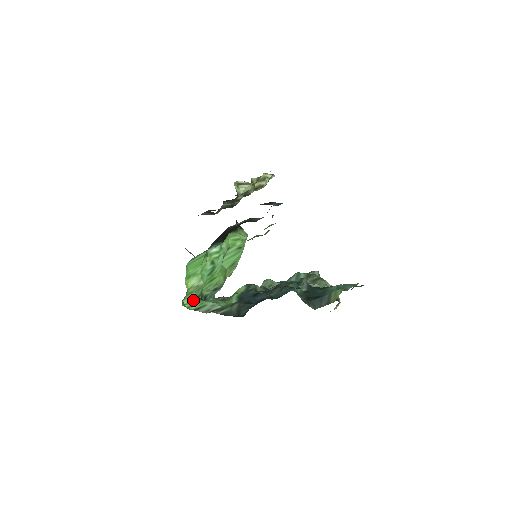
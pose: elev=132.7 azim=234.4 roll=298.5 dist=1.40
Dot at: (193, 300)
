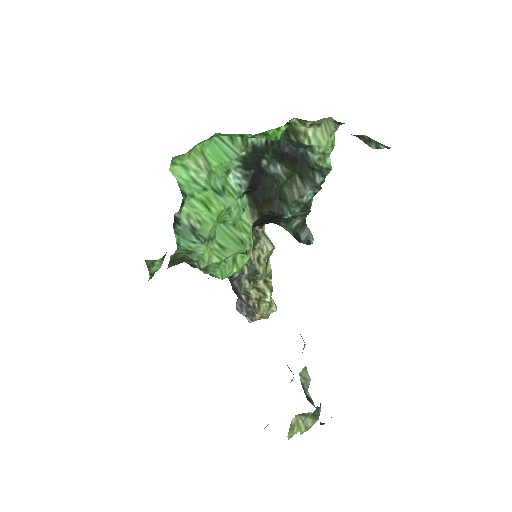
Dot at: (179, 180)
